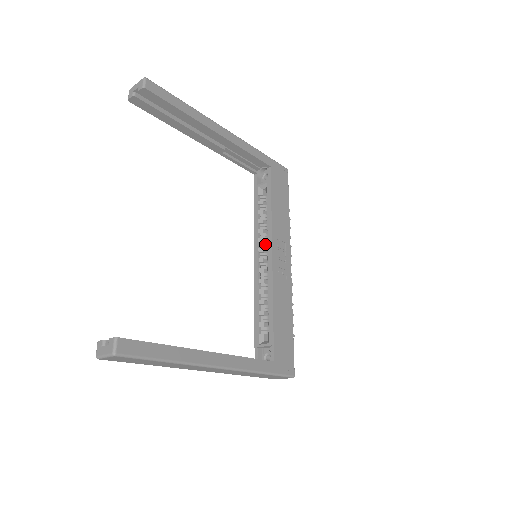
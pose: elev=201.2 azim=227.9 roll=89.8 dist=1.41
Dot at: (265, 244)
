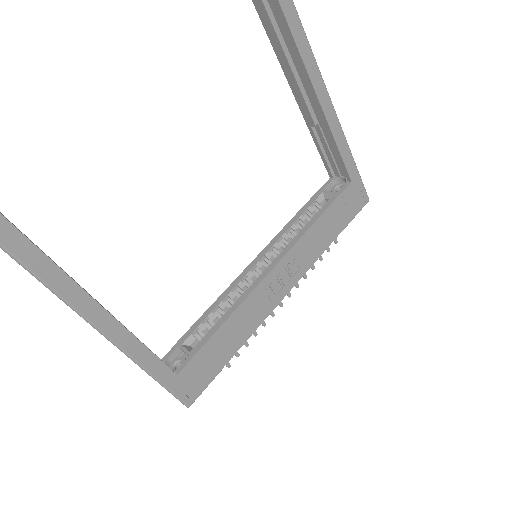
Dot at: (278, 253)
